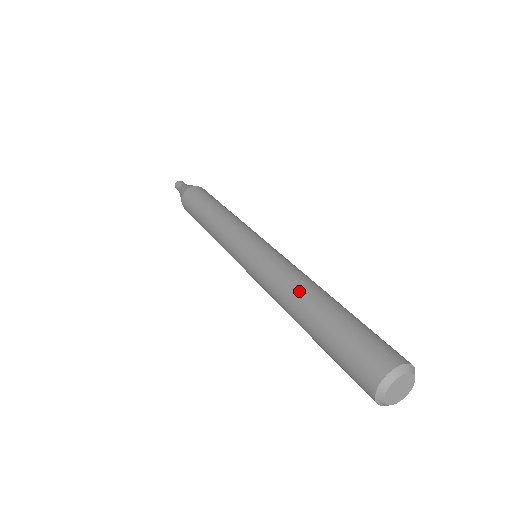
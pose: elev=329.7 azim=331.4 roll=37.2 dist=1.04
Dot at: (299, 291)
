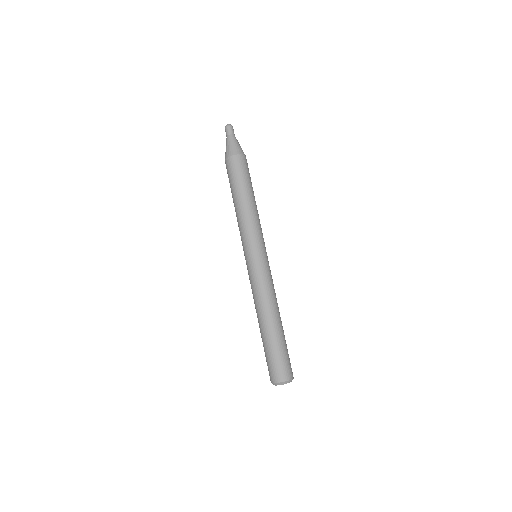
Dot at: (257, 315)
